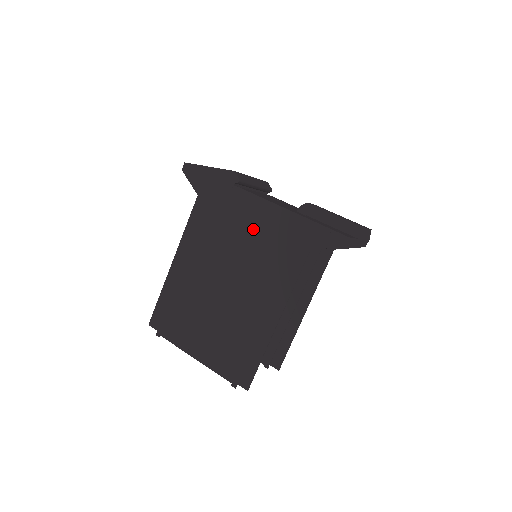
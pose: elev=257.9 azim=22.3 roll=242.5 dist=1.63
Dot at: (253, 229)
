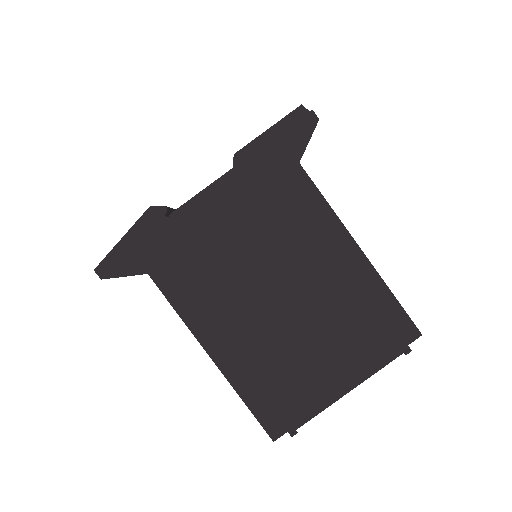
Dot at: (235, 221)
